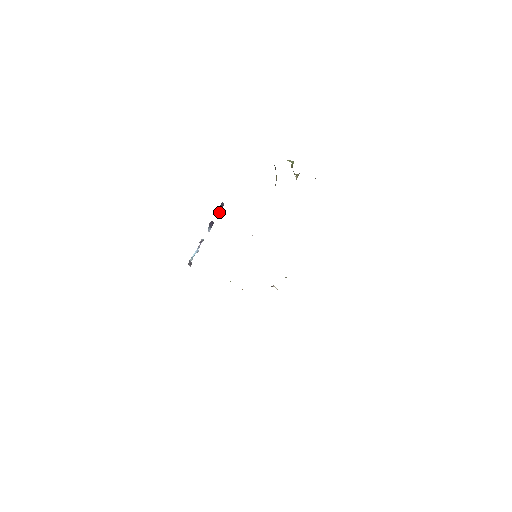
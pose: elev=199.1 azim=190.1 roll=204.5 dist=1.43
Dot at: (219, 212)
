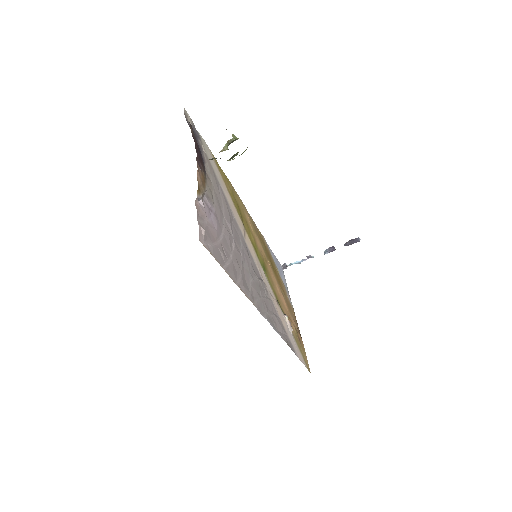
Dot at: occluded
